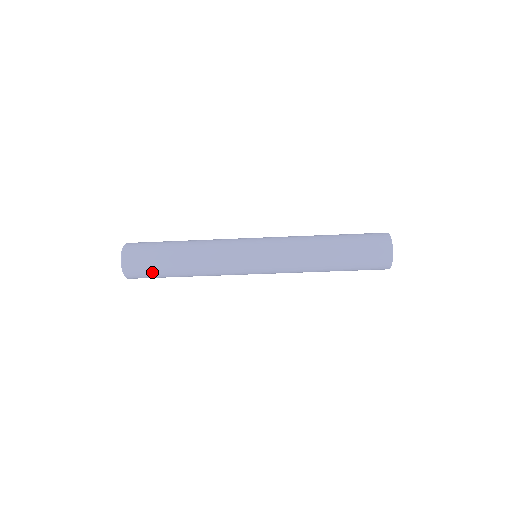
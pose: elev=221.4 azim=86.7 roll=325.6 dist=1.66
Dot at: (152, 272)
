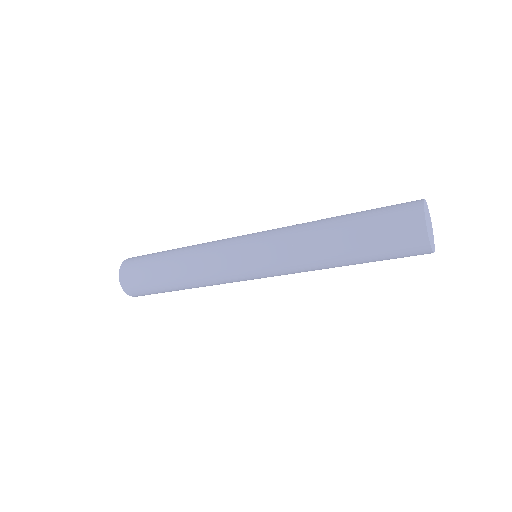
Dot at: (145, 282)
